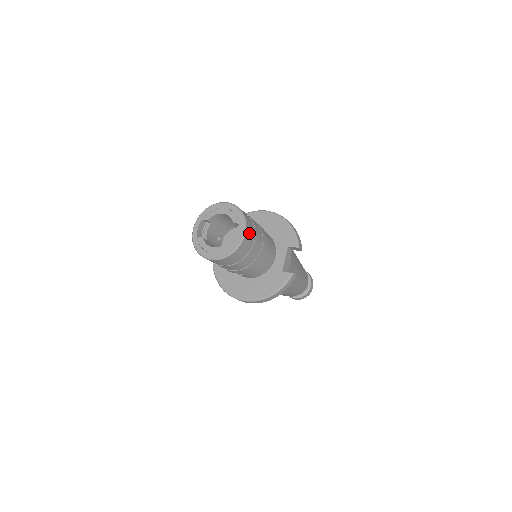
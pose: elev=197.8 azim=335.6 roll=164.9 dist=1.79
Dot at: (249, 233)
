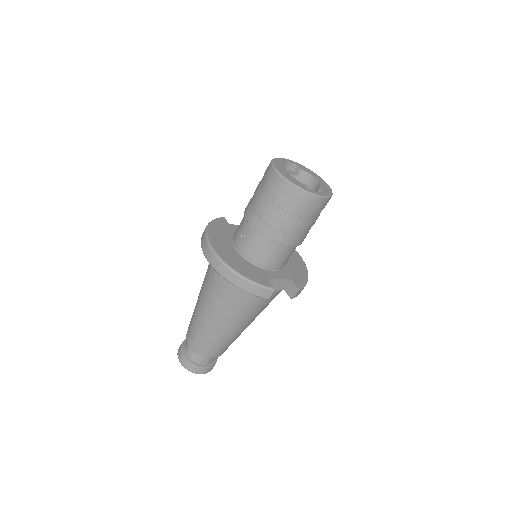
Dot at: (319, 205)
